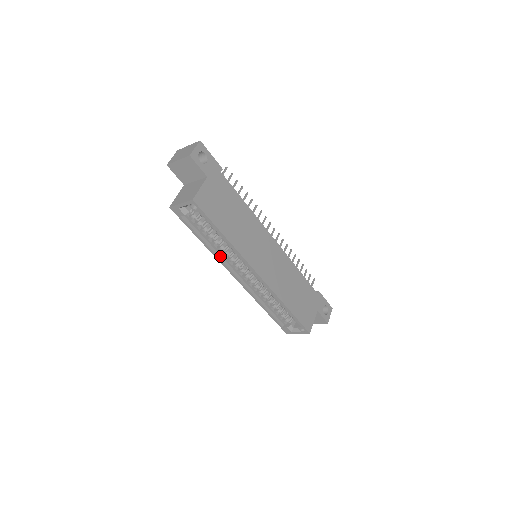
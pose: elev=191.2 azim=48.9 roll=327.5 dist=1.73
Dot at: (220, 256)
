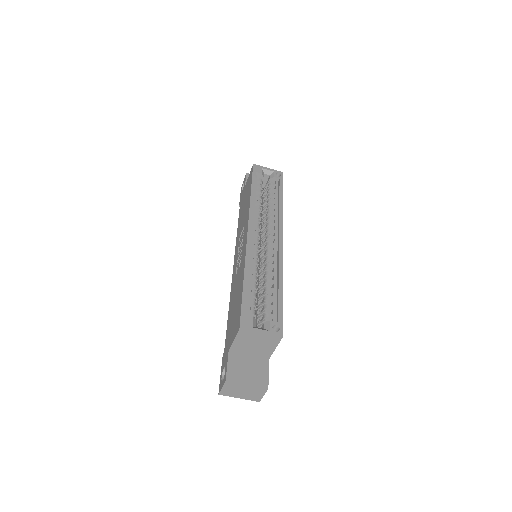
Dot at: (252, 211)
